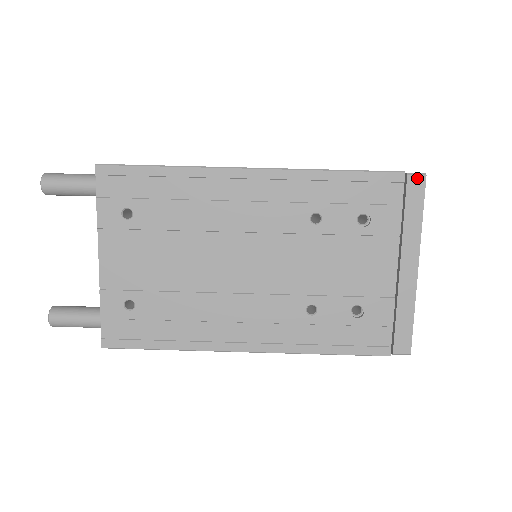
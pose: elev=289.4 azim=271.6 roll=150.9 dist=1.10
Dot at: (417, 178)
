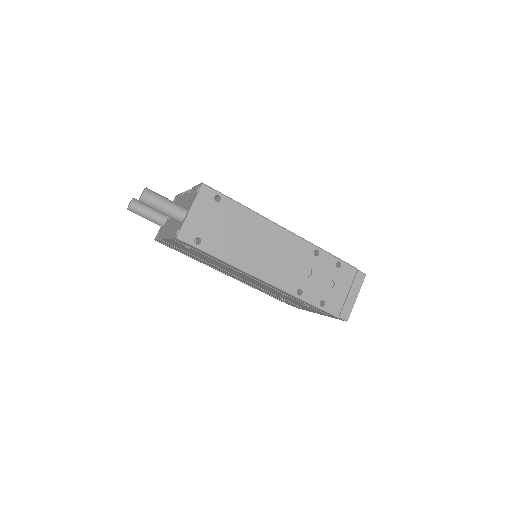
Dot at: (342, 319)
